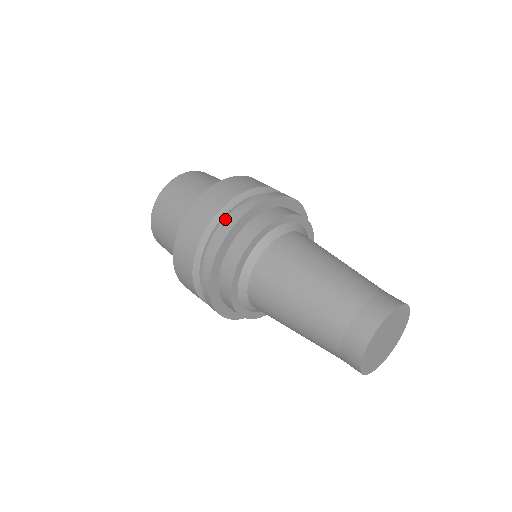
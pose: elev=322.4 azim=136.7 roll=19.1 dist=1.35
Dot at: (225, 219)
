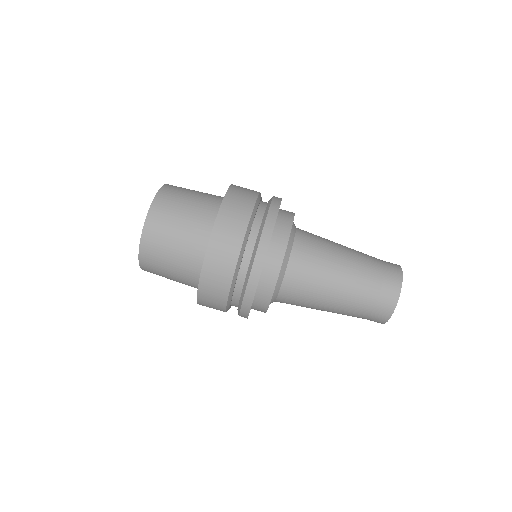
Dot at: occluded
